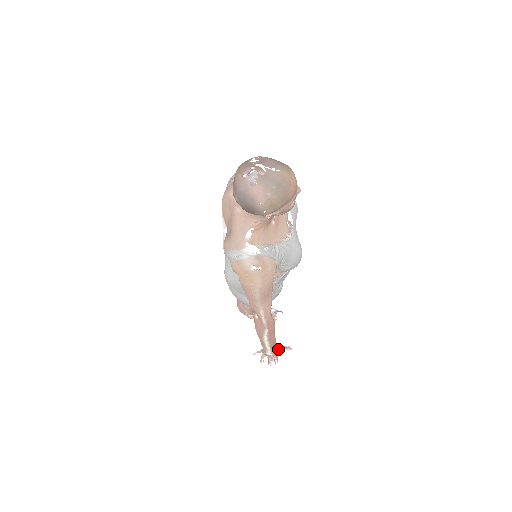
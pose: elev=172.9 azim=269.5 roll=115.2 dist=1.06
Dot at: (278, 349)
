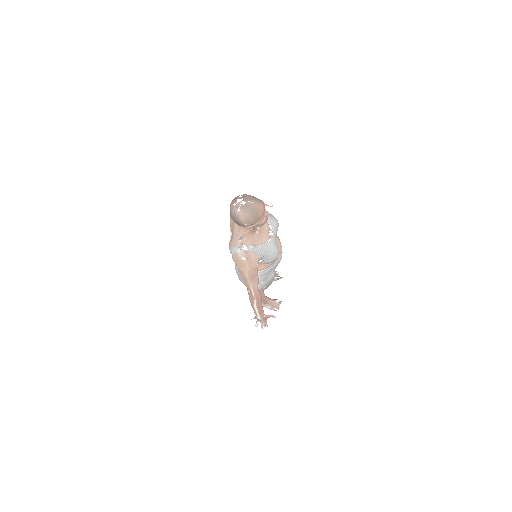
Dot at: (265, 316)
